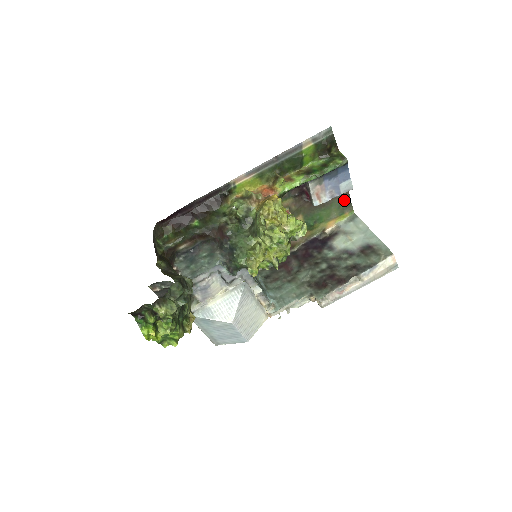
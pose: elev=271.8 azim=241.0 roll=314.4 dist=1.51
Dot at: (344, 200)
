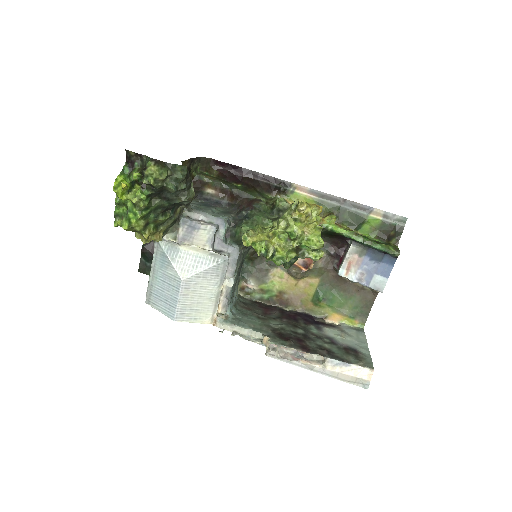
Dot at: (365, 304)
